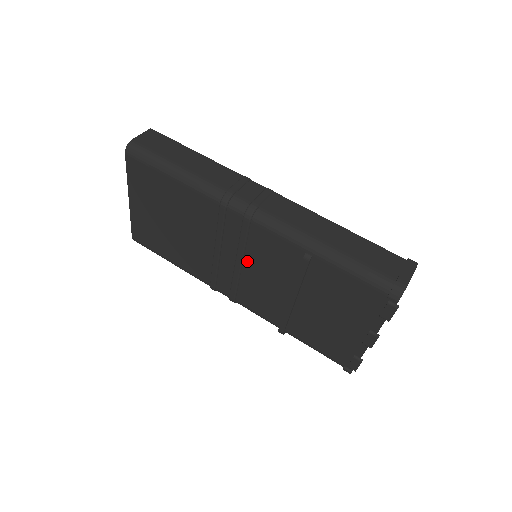
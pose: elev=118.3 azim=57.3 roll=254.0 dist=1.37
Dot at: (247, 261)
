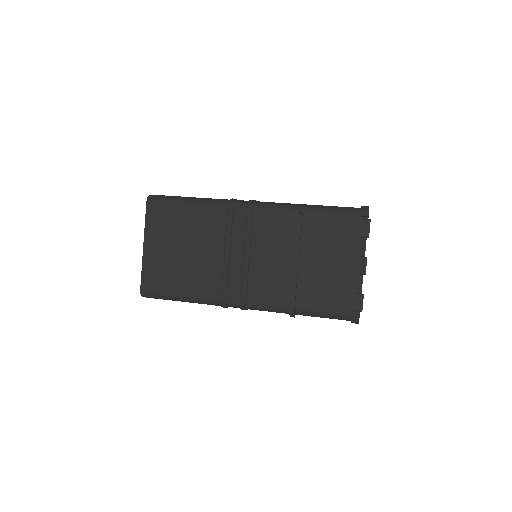
Dot at: (253, 249)
